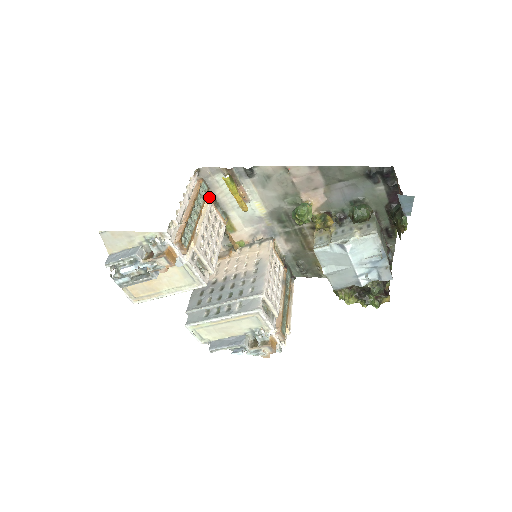
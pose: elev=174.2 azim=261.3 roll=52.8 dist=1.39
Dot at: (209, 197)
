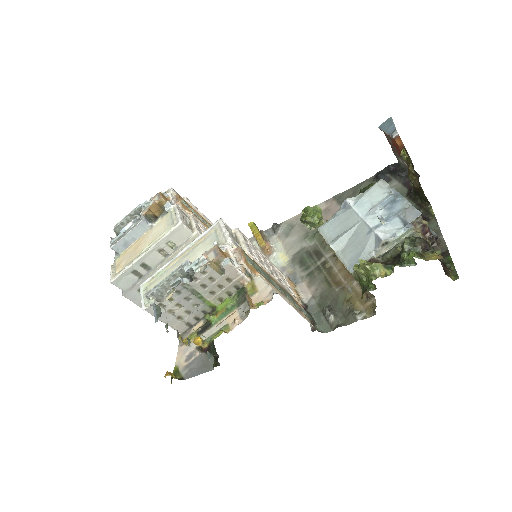
Dot at: occluded
